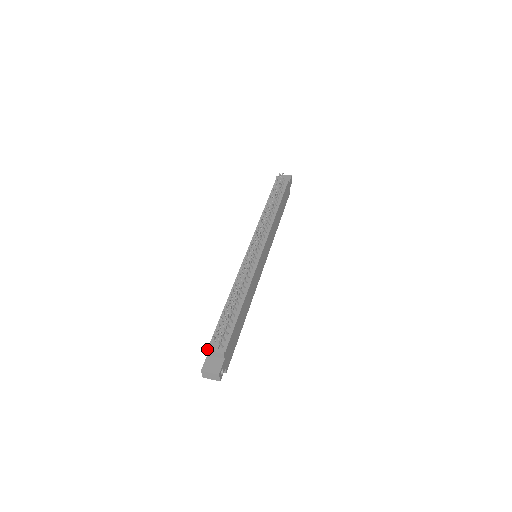
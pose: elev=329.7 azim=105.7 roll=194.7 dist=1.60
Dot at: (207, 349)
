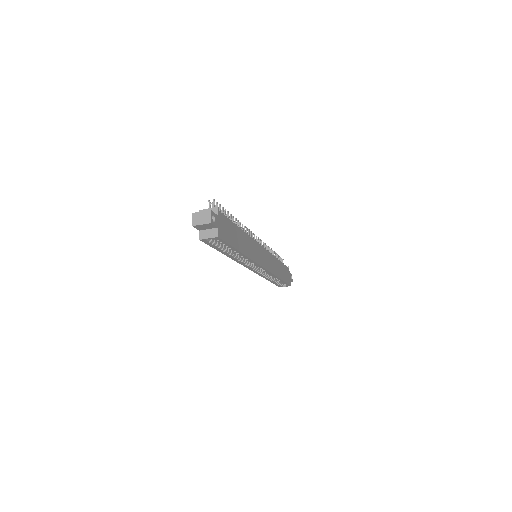
Dot at: (201, 210)
